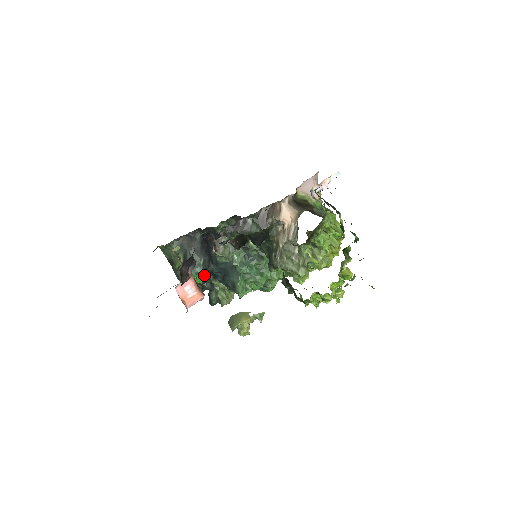
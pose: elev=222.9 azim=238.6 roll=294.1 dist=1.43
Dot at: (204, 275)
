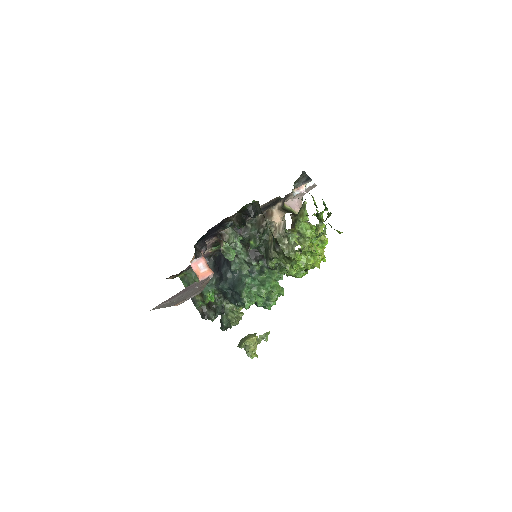
Dot at: (216, 296)
